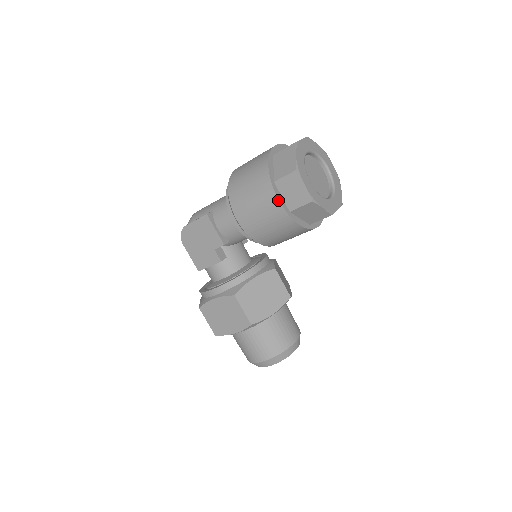
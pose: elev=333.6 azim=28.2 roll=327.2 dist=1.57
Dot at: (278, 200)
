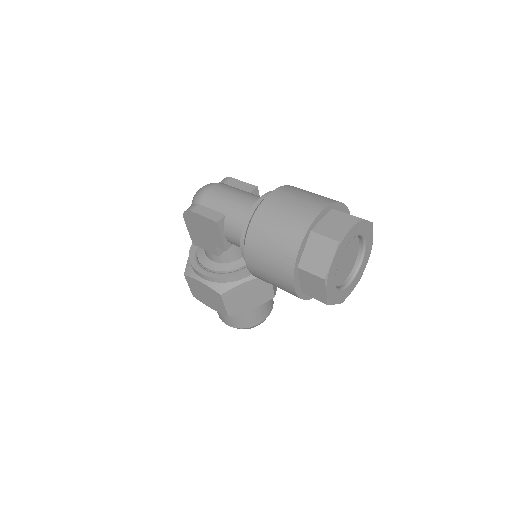
Dot at: (293, 286)
